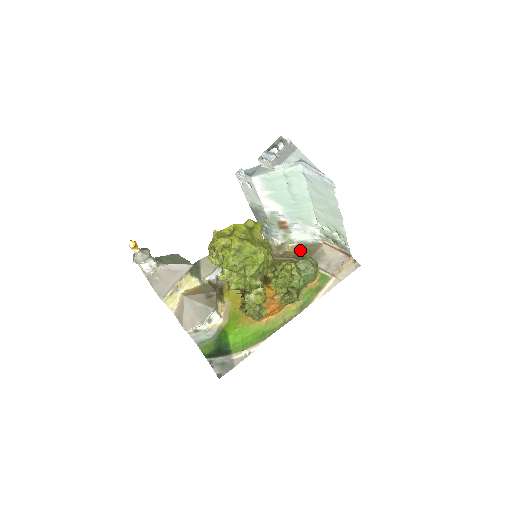
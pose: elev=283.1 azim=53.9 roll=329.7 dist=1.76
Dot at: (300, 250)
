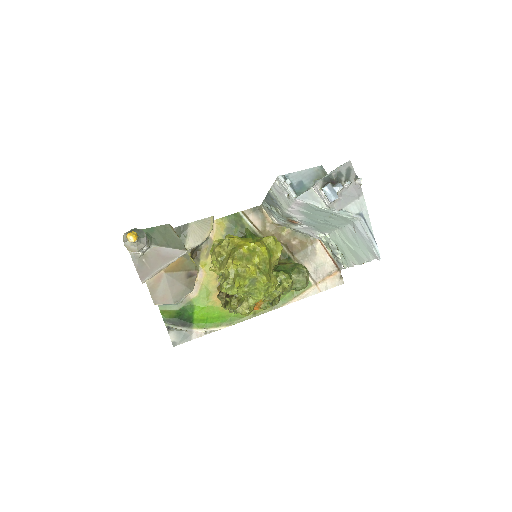
Dot at: (293, 238)
